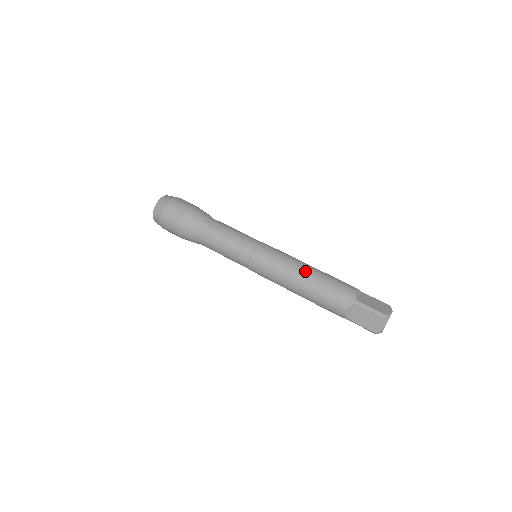
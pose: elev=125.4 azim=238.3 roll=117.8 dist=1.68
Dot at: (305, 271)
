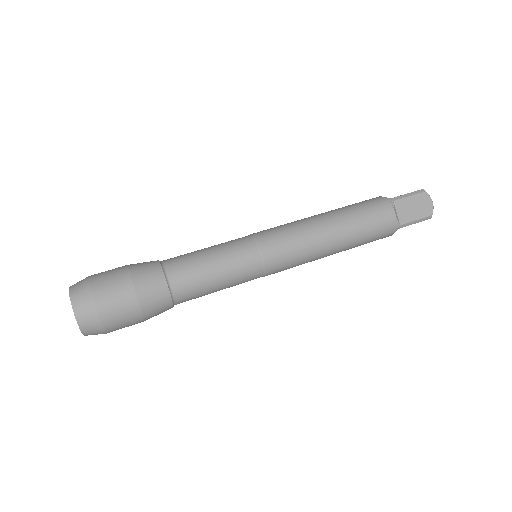
Dot at: (324, 215)
